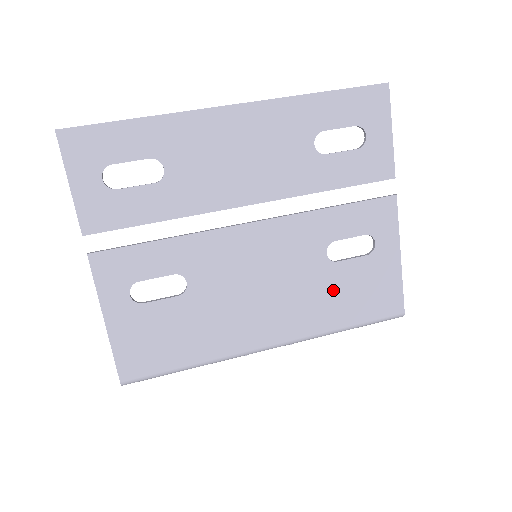
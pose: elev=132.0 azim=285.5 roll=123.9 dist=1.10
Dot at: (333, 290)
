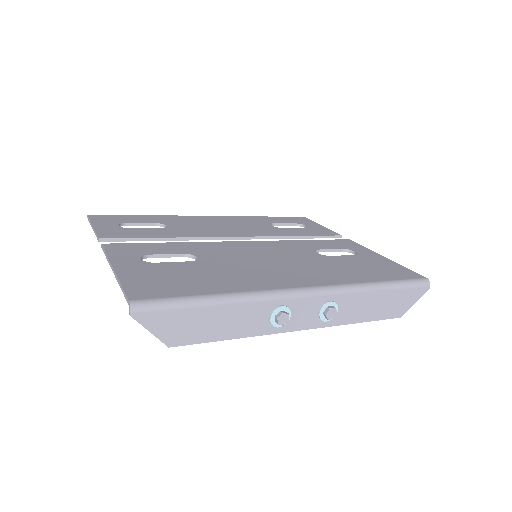
Dot at: (341, 266)
